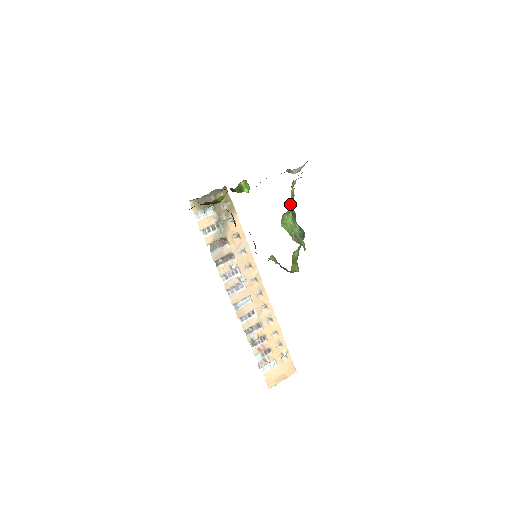
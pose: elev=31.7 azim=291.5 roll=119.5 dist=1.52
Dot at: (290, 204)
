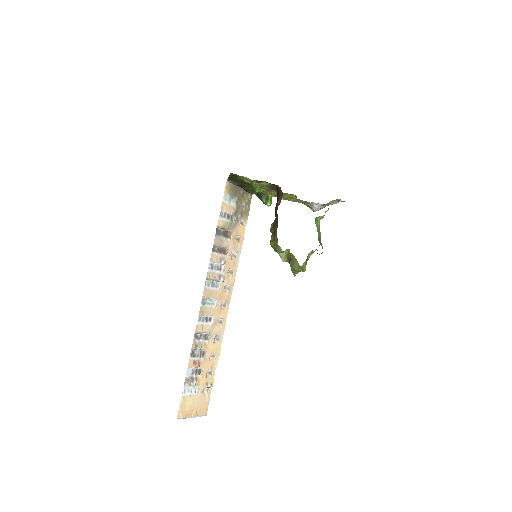
Dot at: occluded
